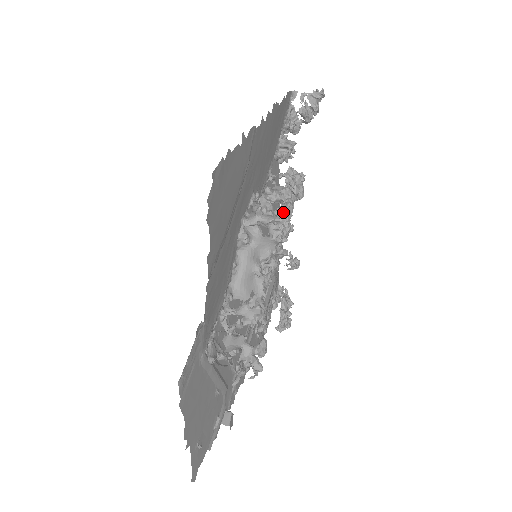
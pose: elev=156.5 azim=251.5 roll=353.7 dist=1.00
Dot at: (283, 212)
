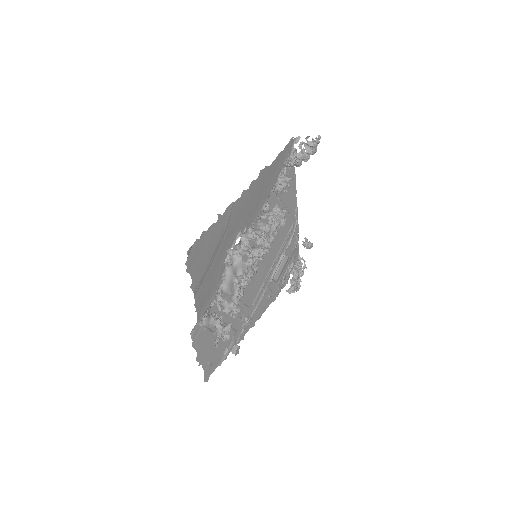
Dot at: (265, 239)
